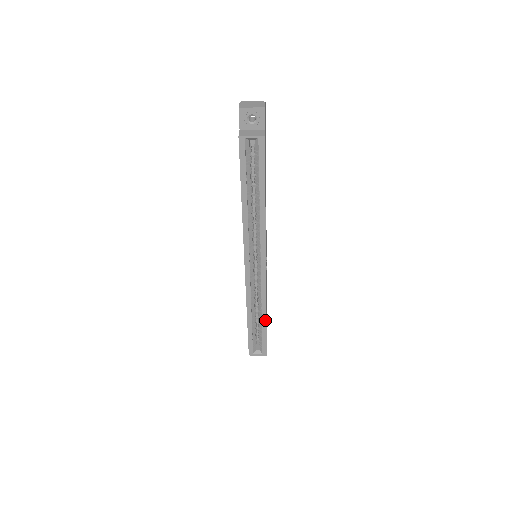
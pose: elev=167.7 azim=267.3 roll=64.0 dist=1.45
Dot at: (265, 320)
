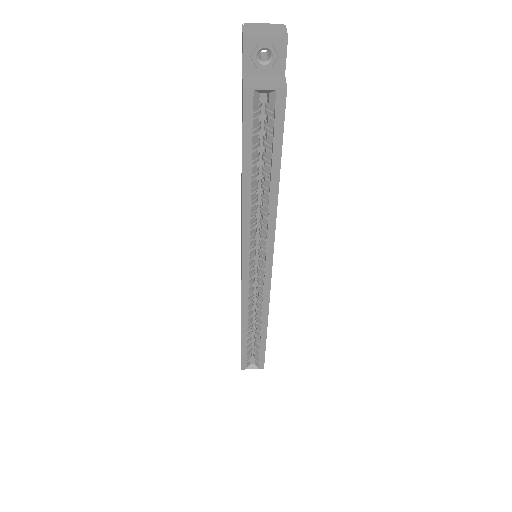
Dot at: (265, 334)
